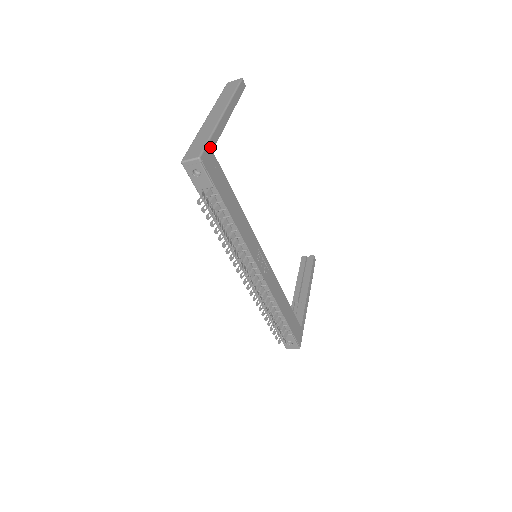
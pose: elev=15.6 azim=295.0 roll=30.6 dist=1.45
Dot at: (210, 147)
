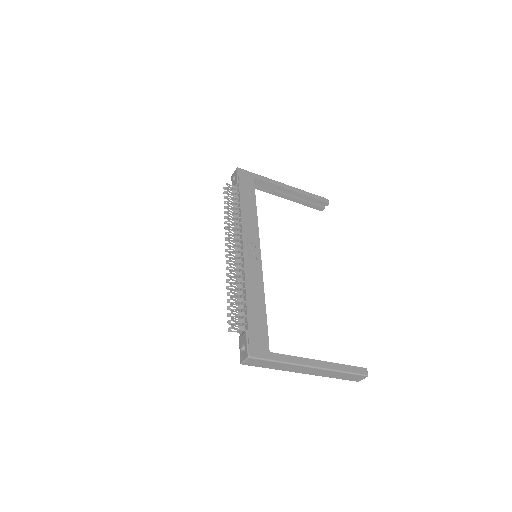
Dot at: (253, 175)
